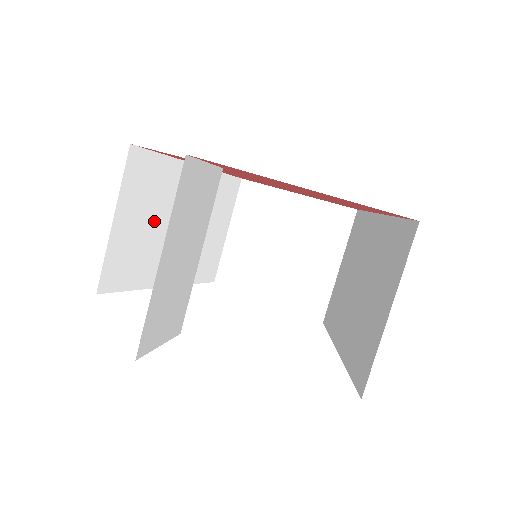
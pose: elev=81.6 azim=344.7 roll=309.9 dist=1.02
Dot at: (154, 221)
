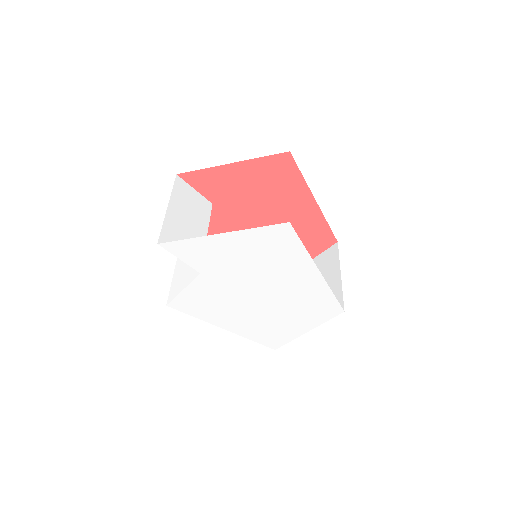
Dot at: occluded
